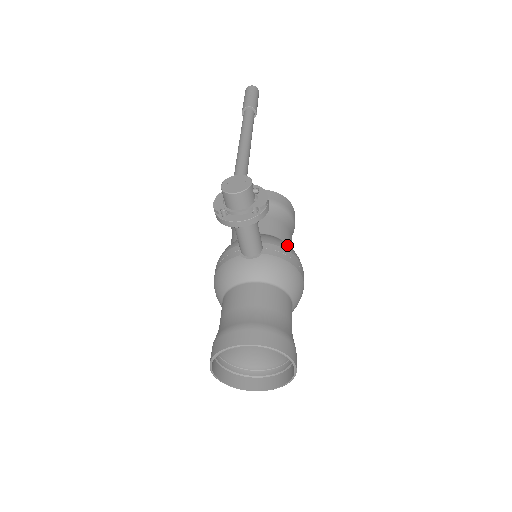
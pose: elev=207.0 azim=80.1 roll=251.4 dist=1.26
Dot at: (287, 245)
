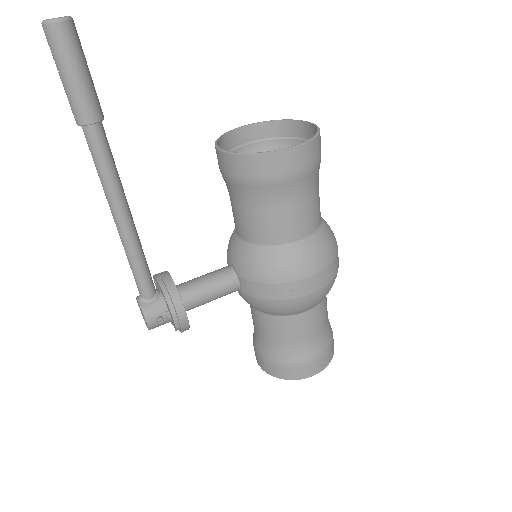
Dot at: (267, 269)
